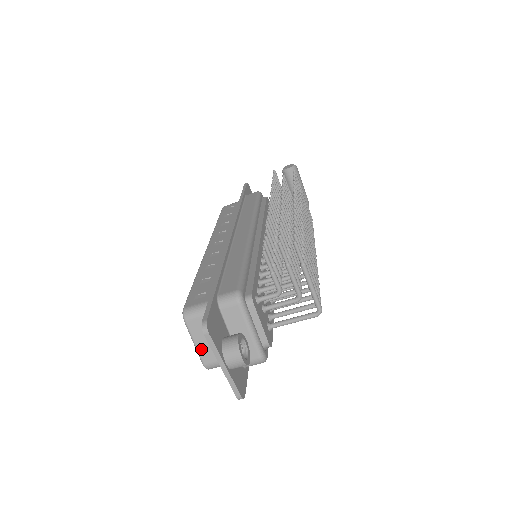
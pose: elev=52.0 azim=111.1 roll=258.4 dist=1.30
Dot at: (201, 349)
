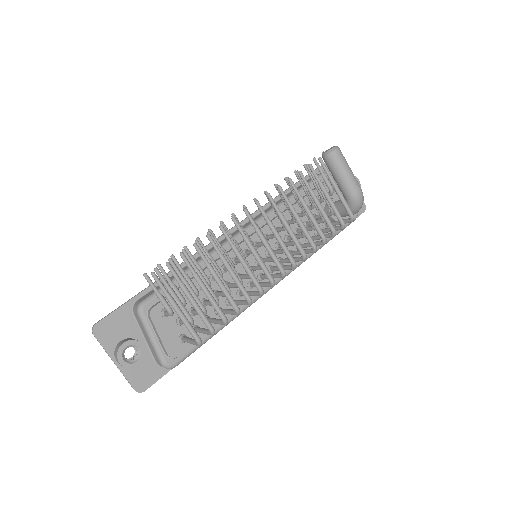
Dot at: occluded
